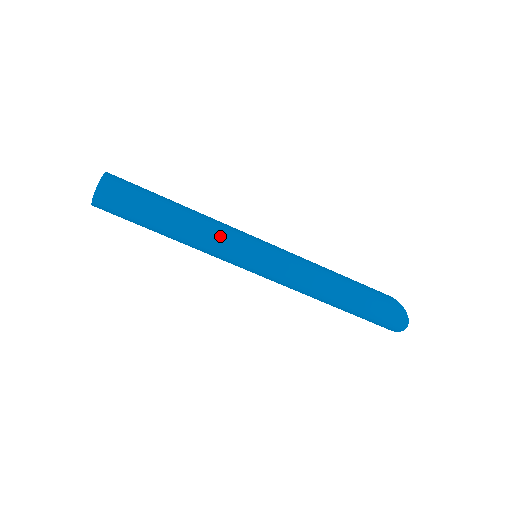
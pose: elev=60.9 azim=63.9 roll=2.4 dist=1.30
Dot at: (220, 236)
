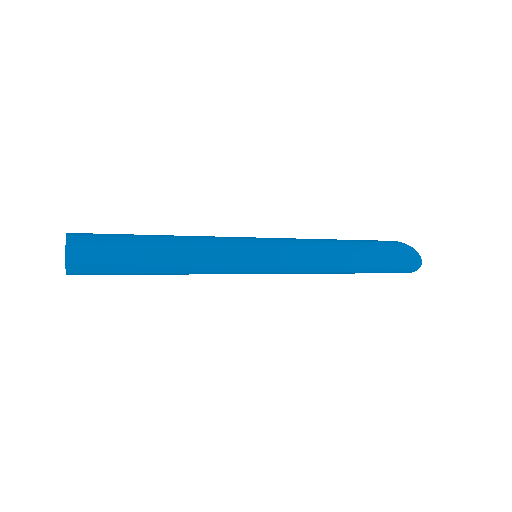
Dot at: (215, 252)
